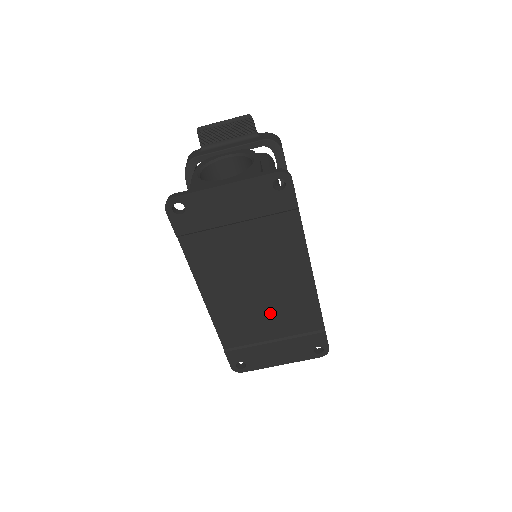
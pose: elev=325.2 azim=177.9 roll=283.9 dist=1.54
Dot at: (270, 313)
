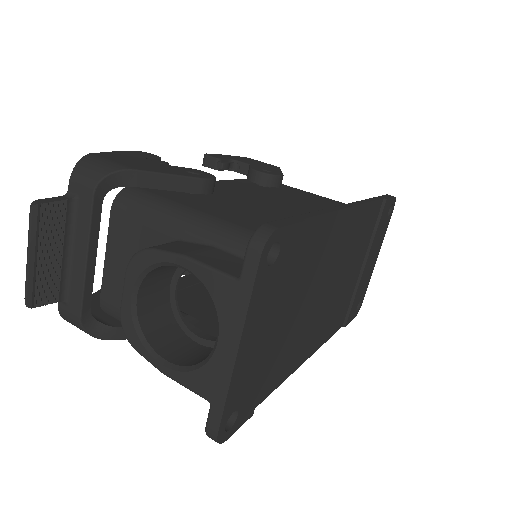
Dot at: (348, 270)
